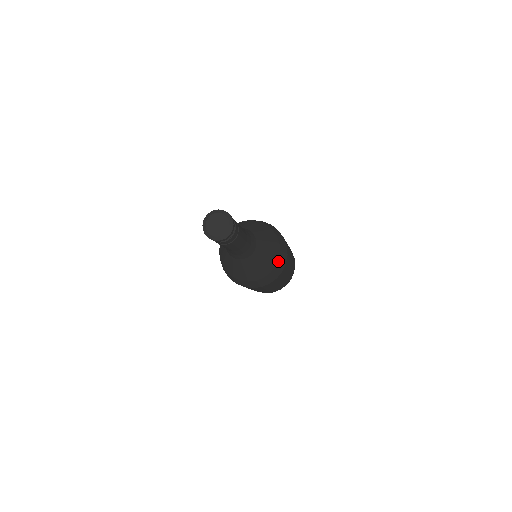
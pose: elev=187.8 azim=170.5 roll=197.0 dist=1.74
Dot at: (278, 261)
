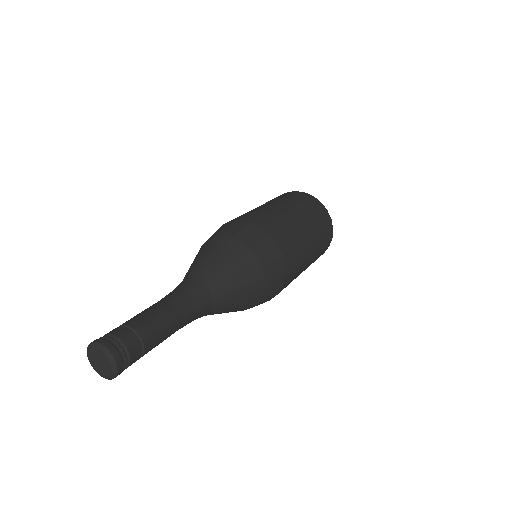
Dot at: (262, 297)
